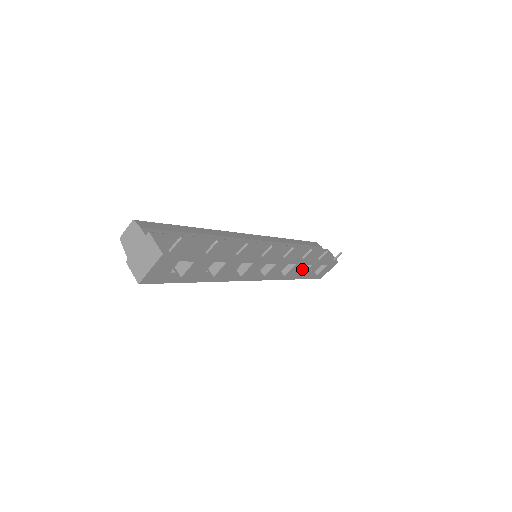
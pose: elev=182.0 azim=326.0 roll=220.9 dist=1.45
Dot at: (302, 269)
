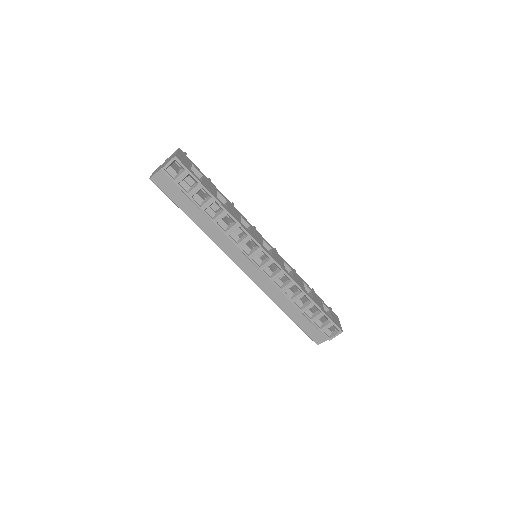
Dot at: occluded
